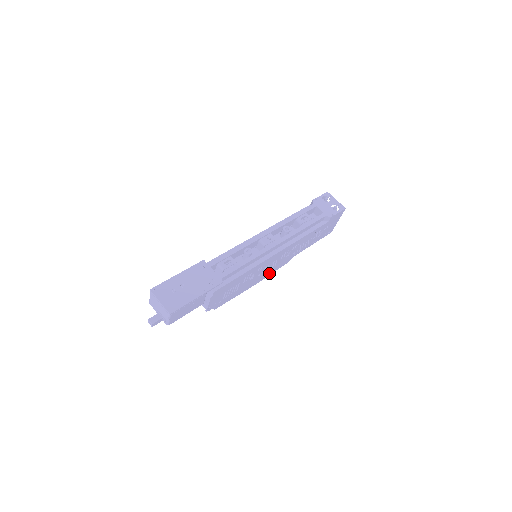
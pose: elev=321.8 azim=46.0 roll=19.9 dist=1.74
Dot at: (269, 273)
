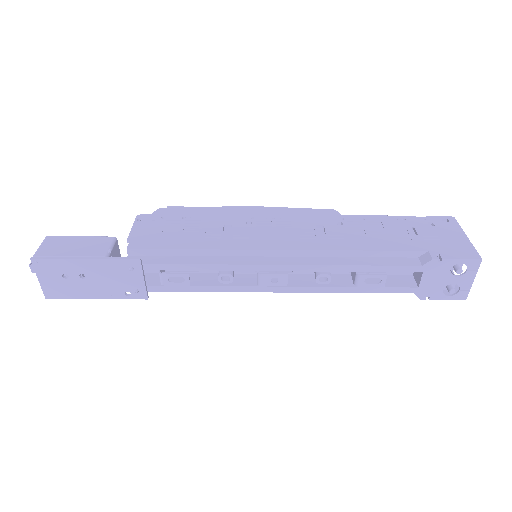
Dot at: occluded
